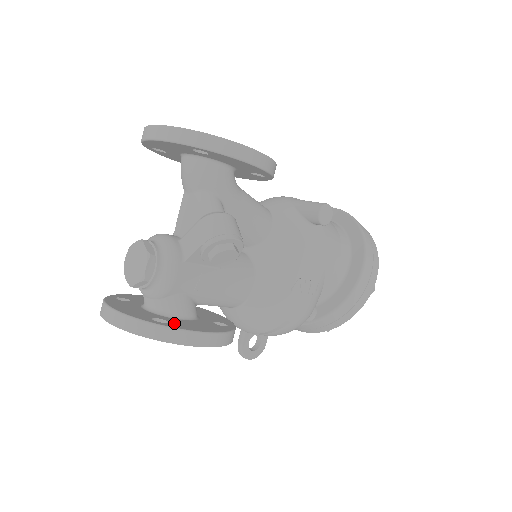
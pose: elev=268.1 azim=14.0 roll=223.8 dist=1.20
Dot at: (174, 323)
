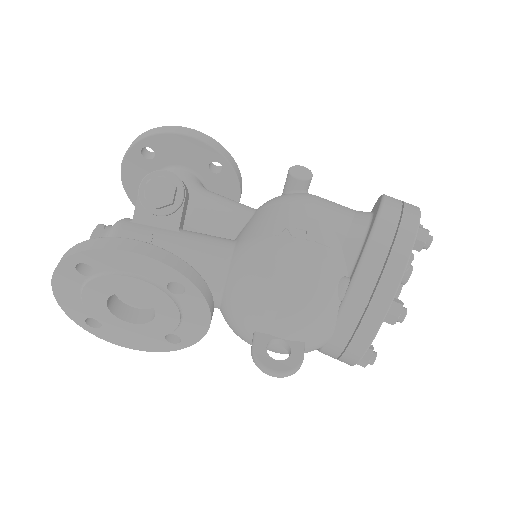
Dot at: occluded
